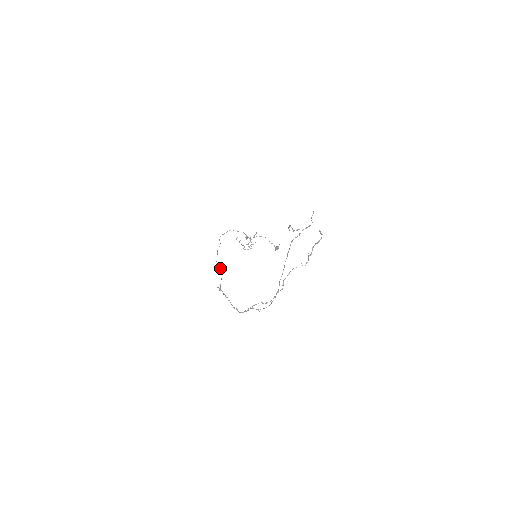
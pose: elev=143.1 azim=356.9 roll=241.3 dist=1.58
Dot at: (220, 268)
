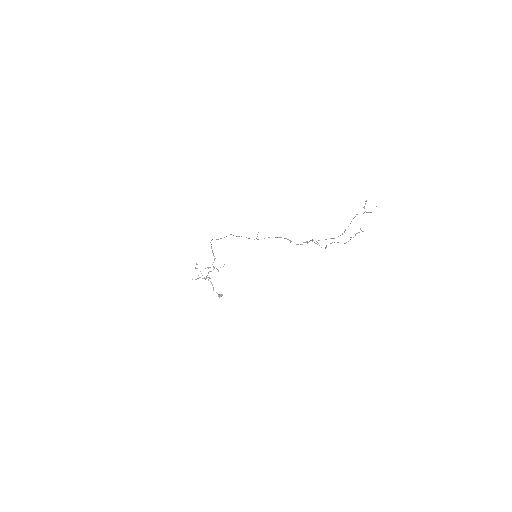
Dot at: occluded
